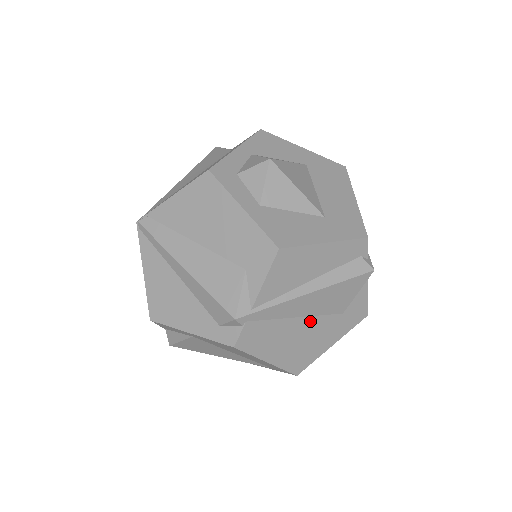
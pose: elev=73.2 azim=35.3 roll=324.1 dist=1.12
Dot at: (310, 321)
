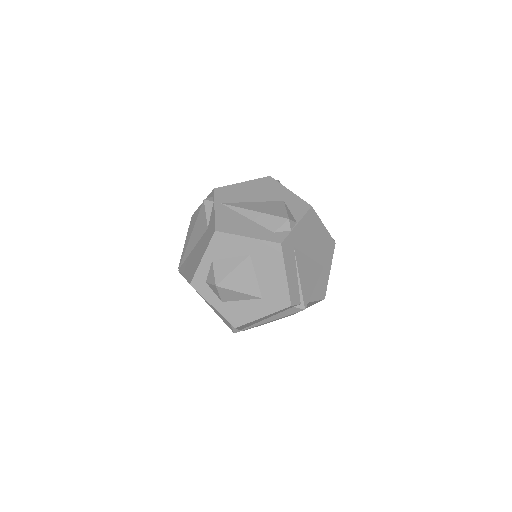
Dot at: occluded
